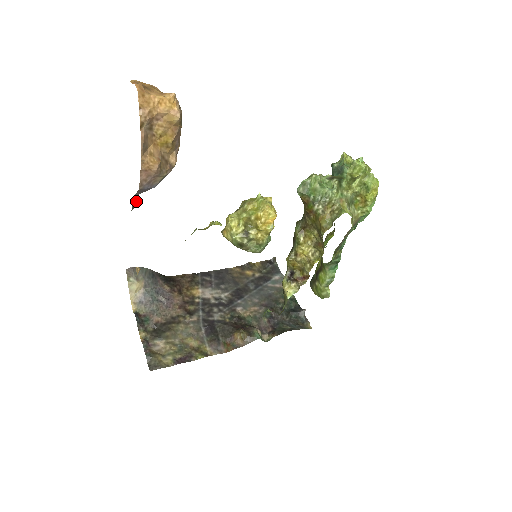
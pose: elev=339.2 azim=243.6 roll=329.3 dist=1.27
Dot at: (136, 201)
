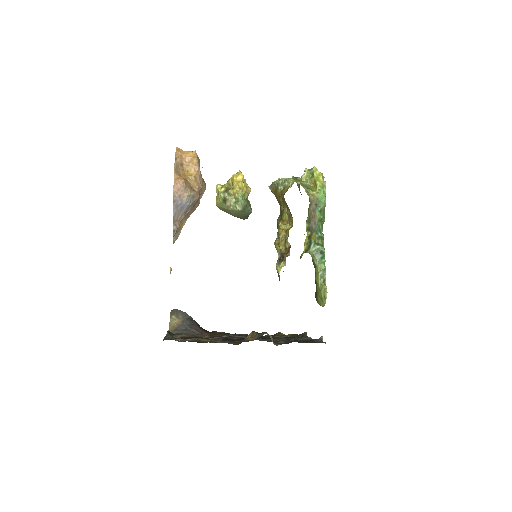
Dot at: (176, 227)
